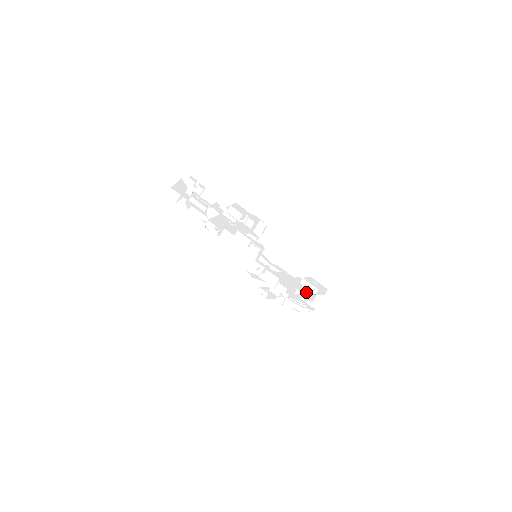
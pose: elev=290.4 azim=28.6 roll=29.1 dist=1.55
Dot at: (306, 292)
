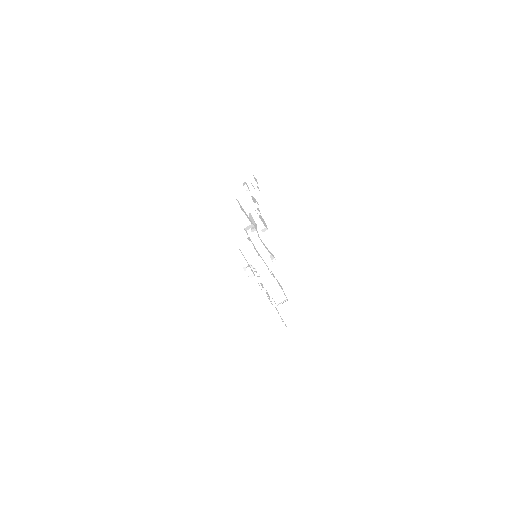
Dot at: (272, 310)
